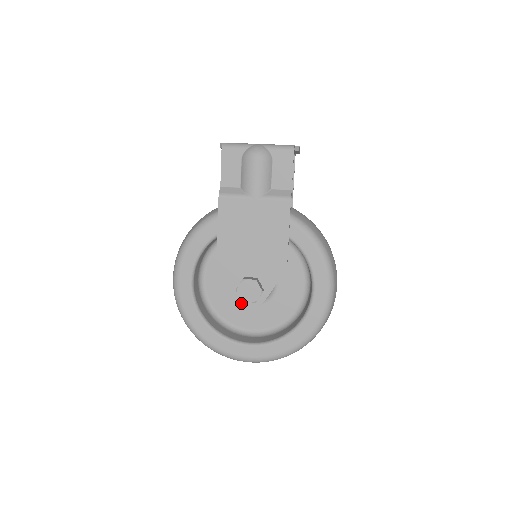
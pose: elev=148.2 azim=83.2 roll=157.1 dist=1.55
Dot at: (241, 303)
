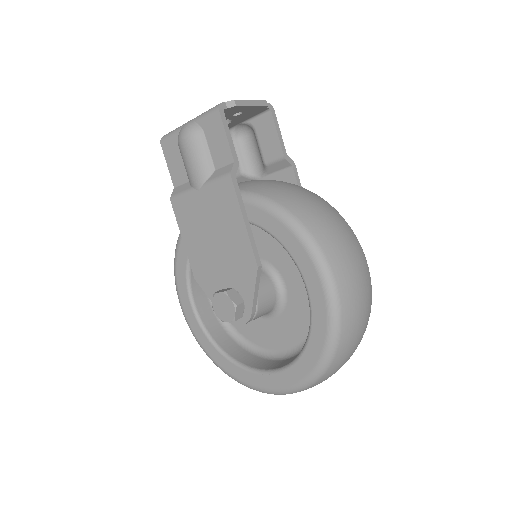
Dot at: (231, 322)
